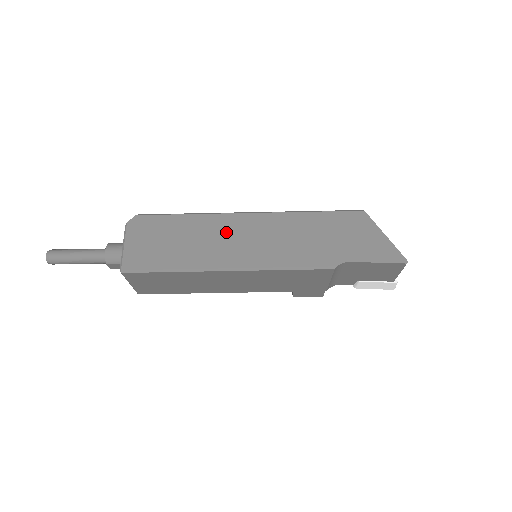
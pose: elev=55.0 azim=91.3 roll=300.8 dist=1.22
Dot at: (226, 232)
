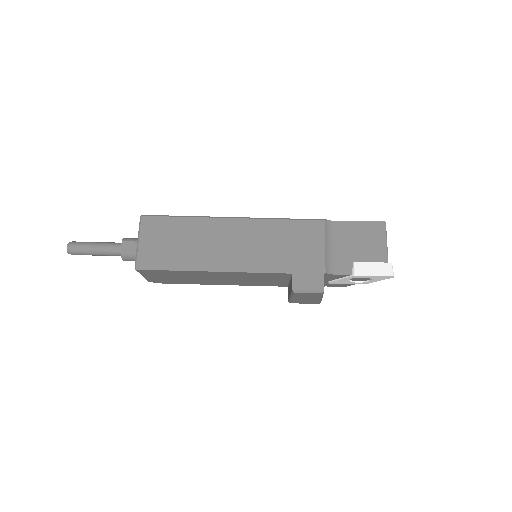
Dot at: occluded
